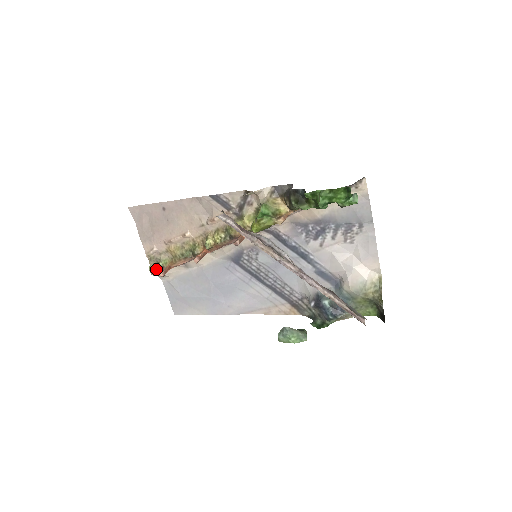
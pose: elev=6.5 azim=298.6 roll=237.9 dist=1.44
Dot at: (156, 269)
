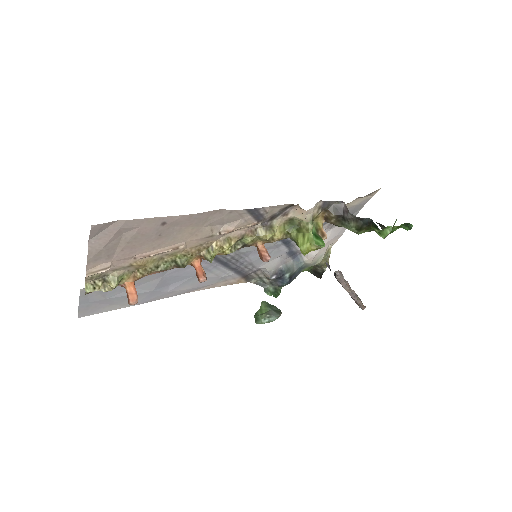
Dot at: (105, 290)
